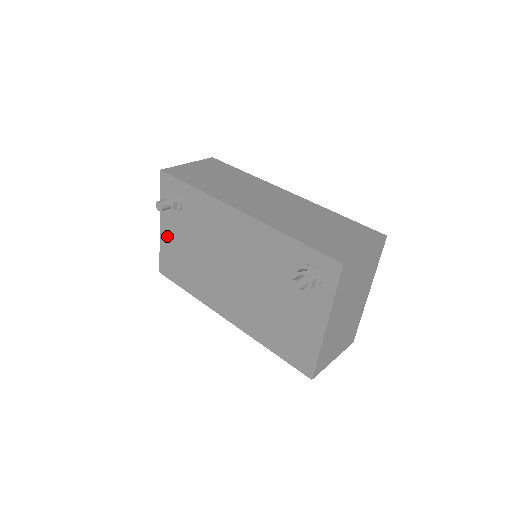
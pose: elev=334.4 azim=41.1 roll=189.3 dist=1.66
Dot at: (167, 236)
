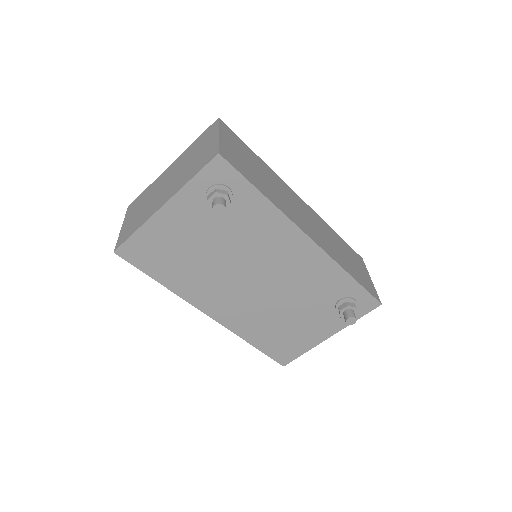
Dot at: (168, 222)
